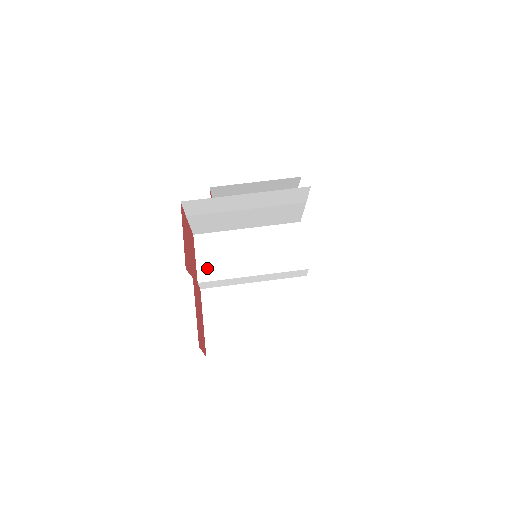
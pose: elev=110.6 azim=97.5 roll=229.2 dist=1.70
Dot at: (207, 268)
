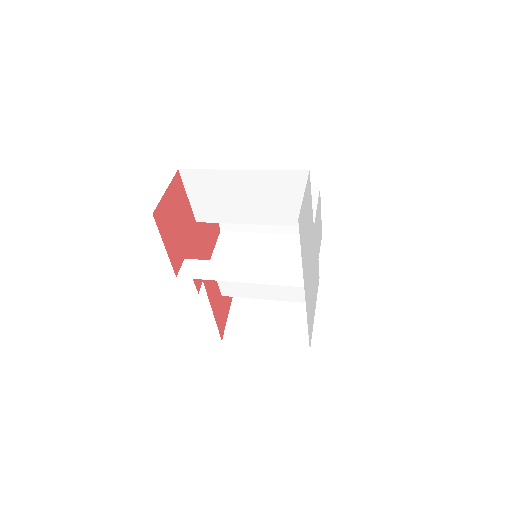
Dot at: occluded
